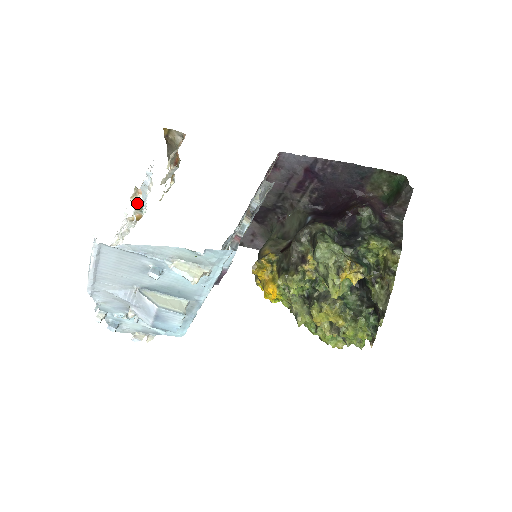
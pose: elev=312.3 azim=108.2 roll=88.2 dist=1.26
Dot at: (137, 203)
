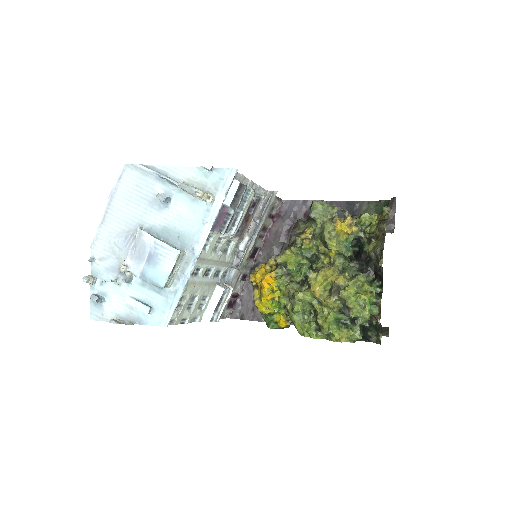
Dot at: occluded
